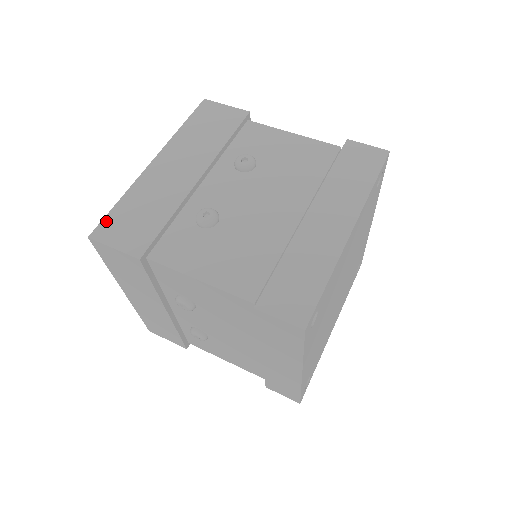
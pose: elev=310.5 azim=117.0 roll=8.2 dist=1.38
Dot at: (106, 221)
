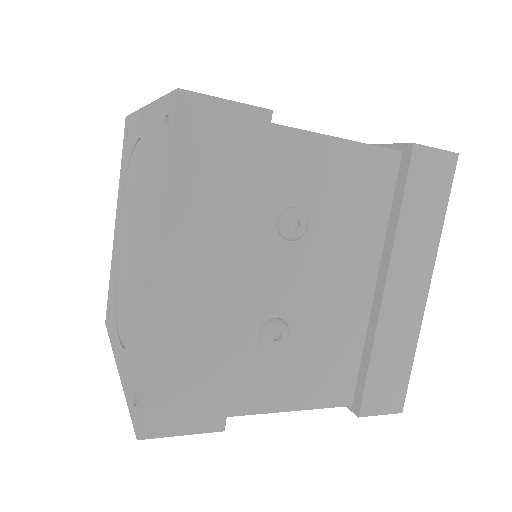
Dot at: occluded
